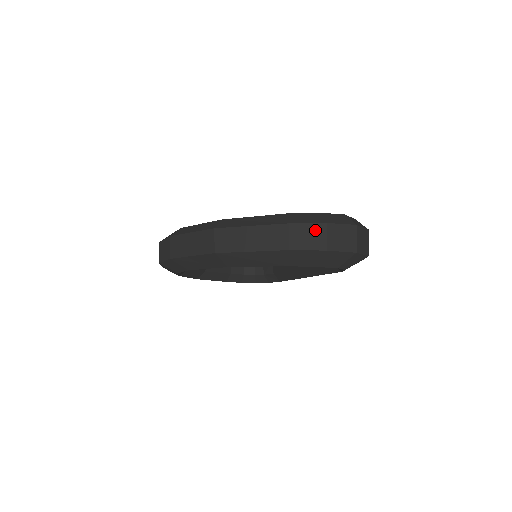
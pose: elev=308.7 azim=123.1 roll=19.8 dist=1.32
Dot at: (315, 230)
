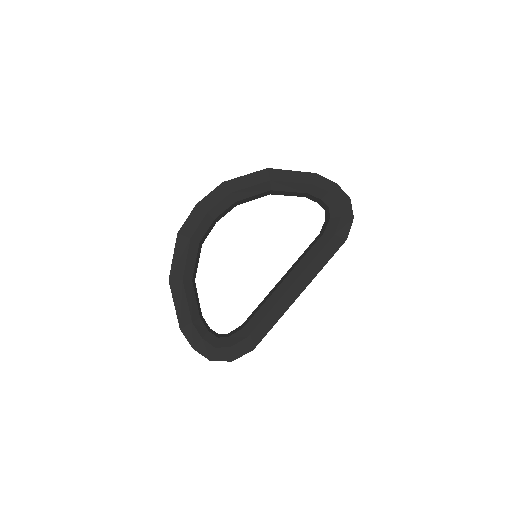
Dot at: occluded
